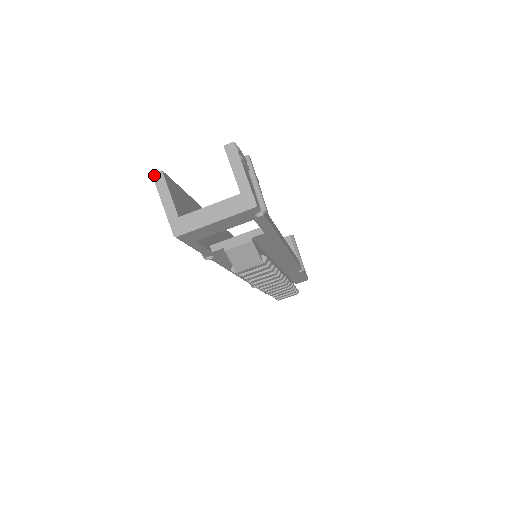
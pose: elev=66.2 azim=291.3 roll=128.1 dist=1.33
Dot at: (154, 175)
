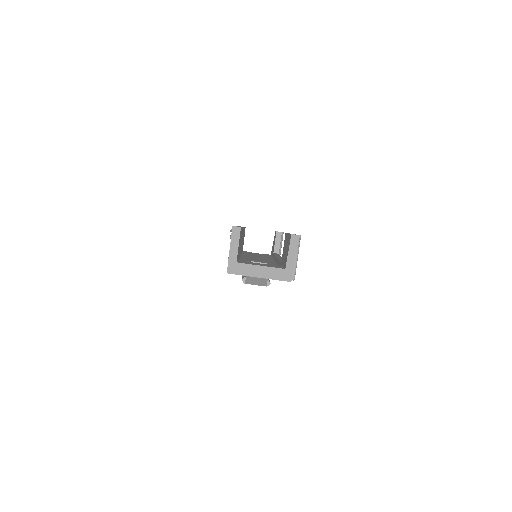
Dot at: (234, 227)
